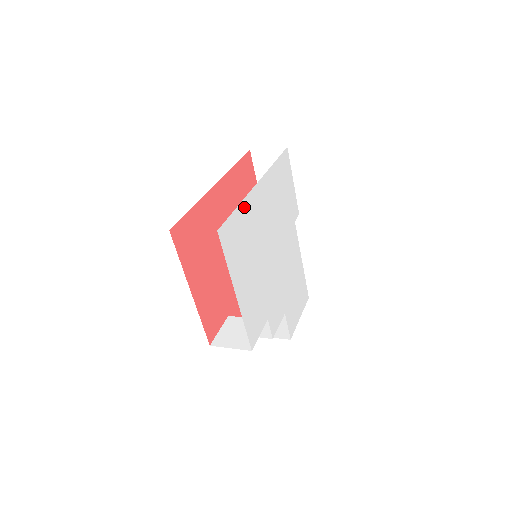
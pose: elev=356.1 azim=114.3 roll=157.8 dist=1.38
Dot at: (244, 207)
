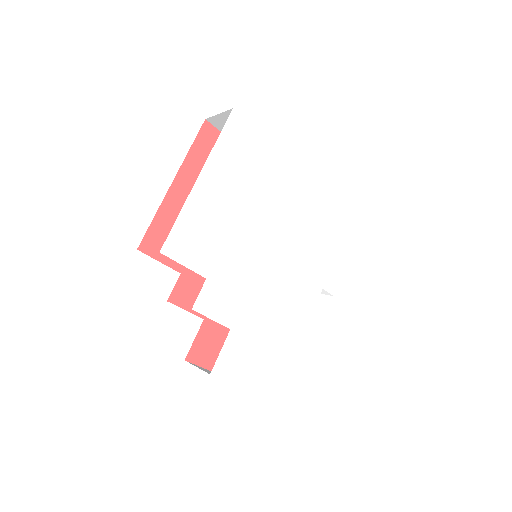
Dot at: (275, 154)
